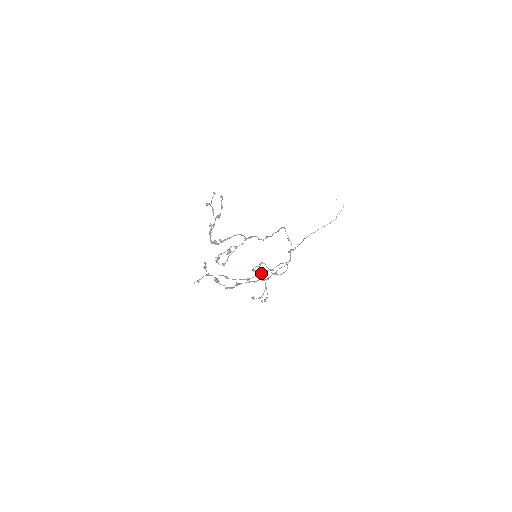
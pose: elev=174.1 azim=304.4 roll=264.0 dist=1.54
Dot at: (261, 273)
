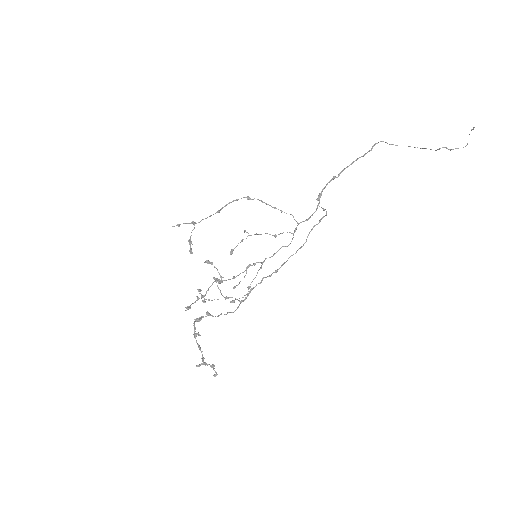
Dot at: (266, 204)
